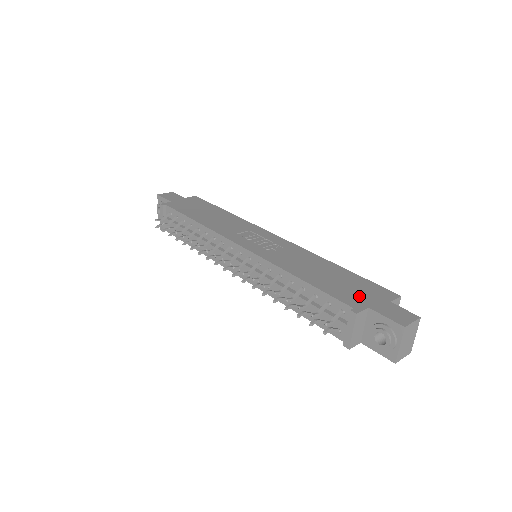
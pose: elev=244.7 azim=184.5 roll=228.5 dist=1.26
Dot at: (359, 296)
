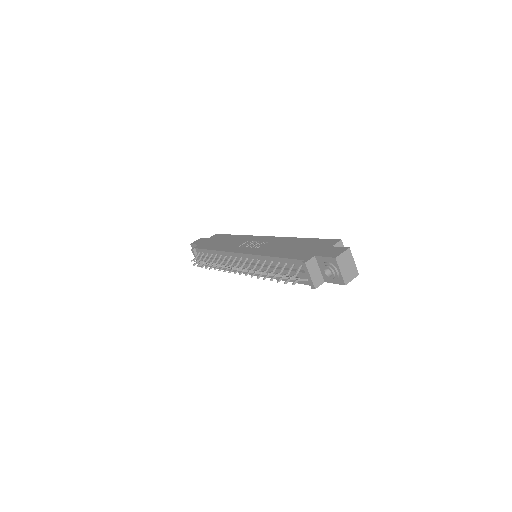
Dot at: (311, 251)
